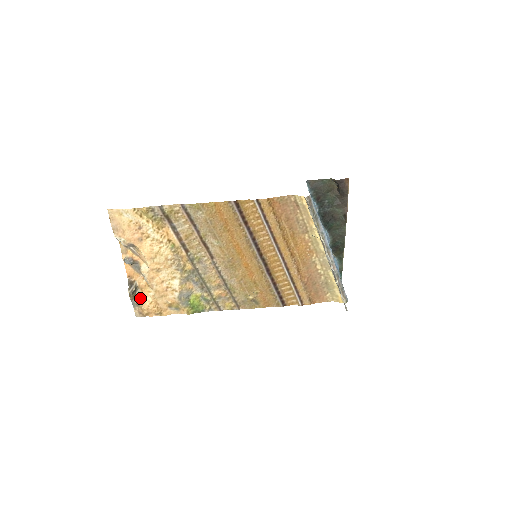
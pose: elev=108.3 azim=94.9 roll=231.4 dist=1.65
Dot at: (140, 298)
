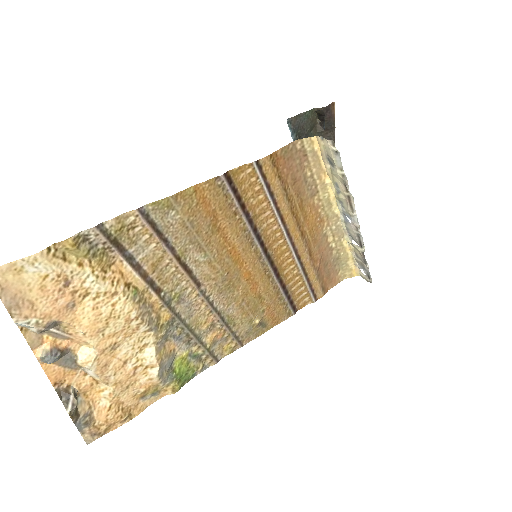
Dot at: (88, 410)
